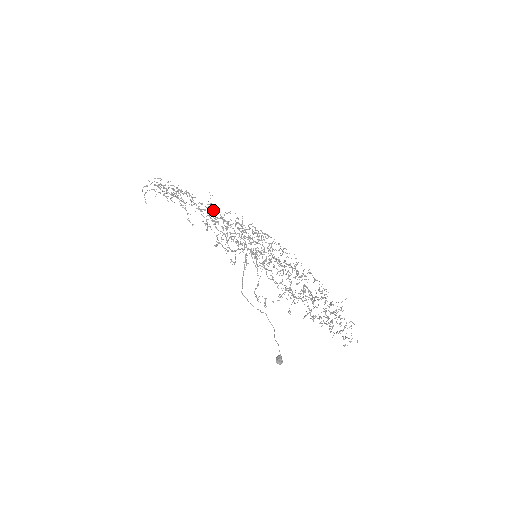
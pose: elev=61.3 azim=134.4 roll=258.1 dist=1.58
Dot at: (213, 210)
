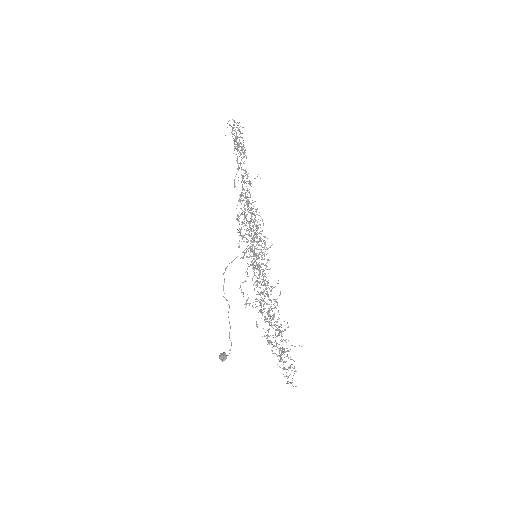
Dot at: occluded
